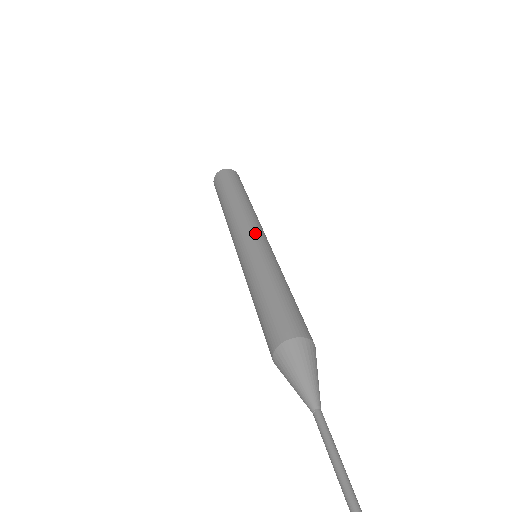
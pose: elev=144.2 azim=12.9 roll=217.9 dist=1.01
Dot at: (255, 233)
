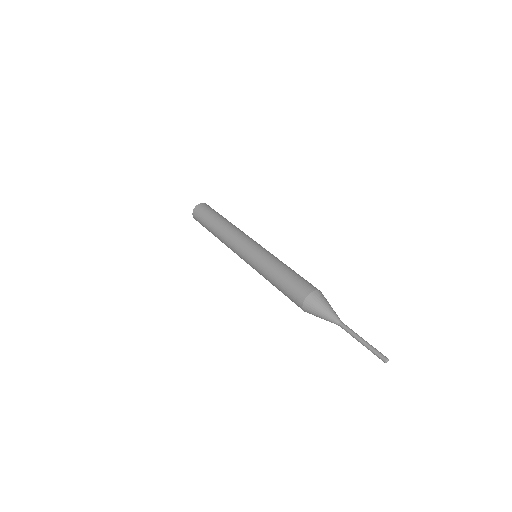
Dot at: (253, 241)
